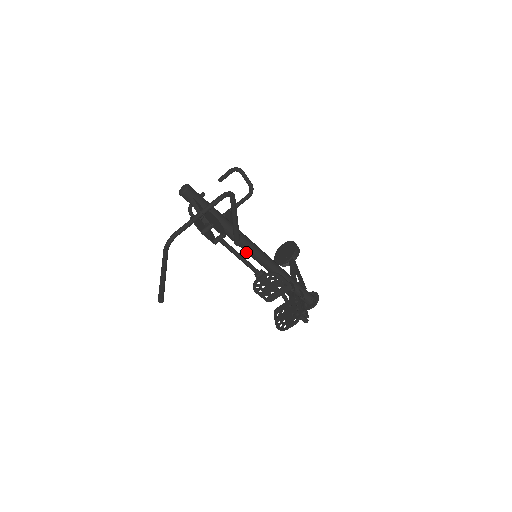
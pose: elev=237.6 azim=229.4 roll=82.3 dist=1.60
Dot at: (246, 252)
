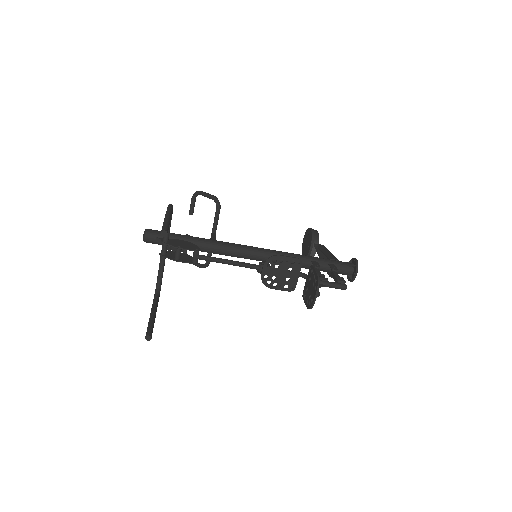
Dot at: occluded
